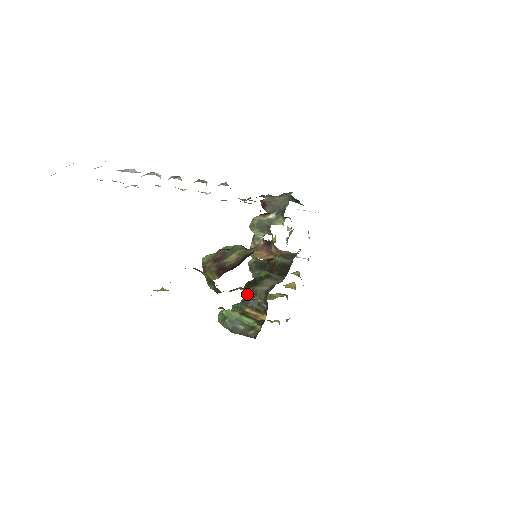
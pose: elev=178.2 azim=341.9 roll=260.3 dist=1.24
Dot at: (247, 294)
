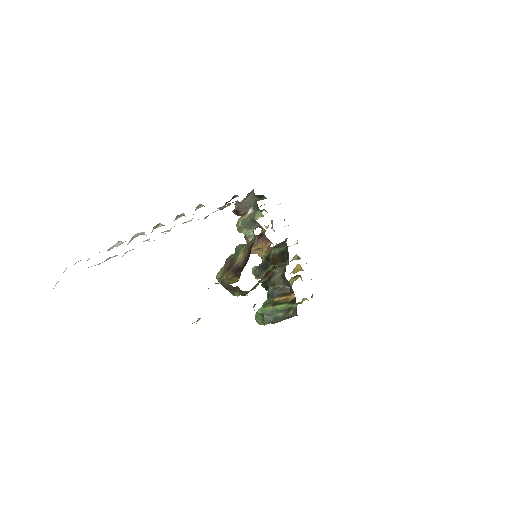
Dot at: occluded
